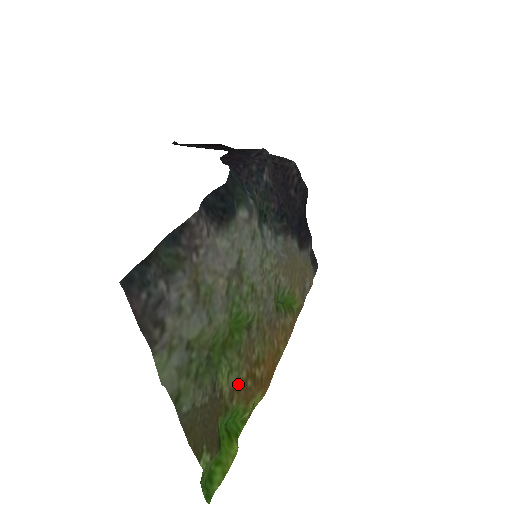
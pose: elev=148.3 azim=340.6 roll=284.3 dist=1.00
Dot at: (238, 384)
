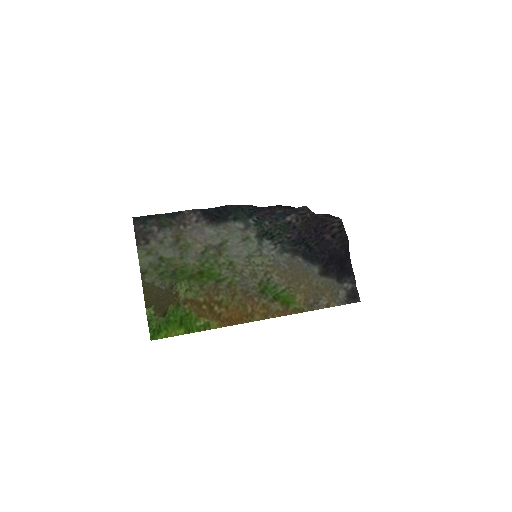
Dot at: (194, 300)
